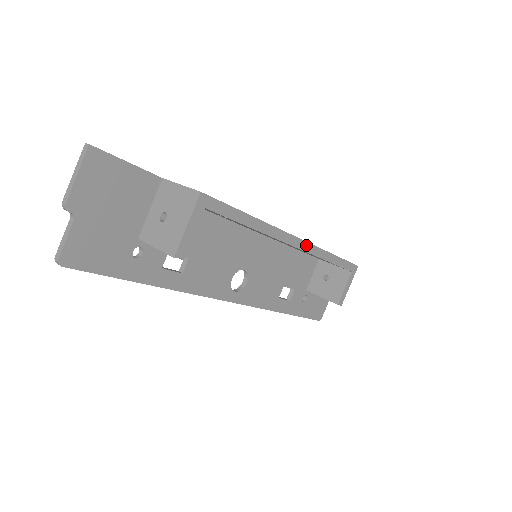
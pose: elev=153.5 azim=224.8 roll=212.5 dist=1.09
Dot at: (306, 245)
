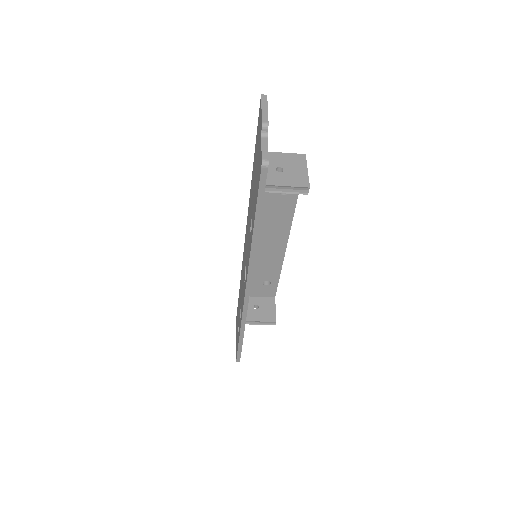
Dot at: occluded
